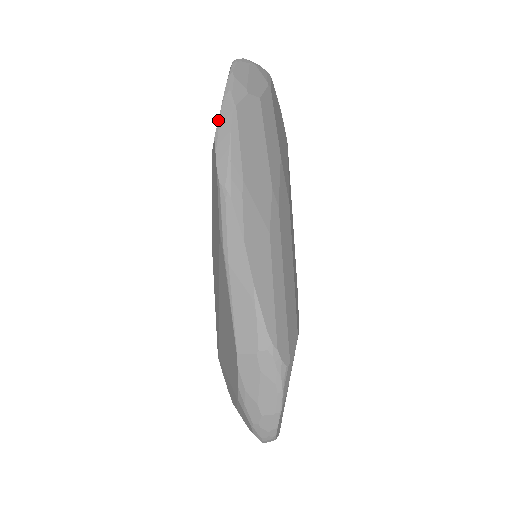
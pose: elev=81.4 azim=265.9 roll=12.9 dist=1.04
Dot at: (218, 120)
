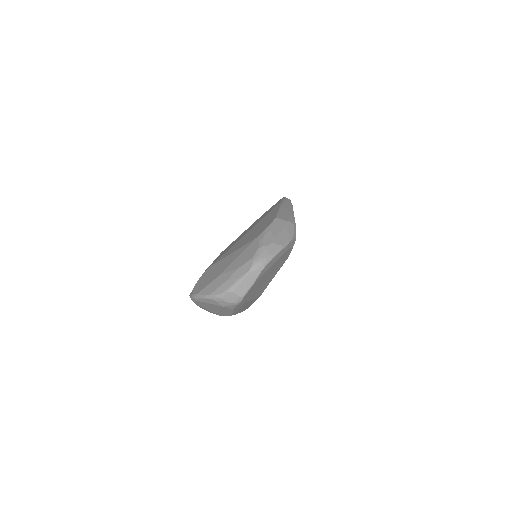
Dot at: occluded
